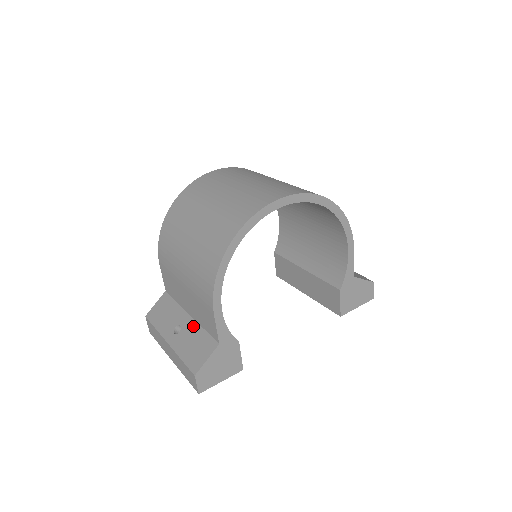
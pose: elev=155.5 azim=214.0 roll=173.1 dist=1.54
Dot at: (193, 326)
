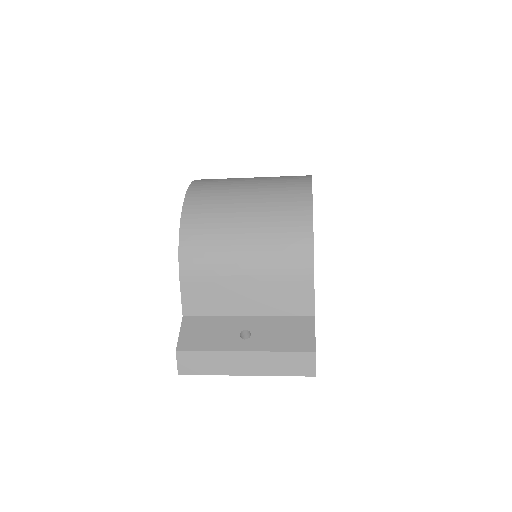
Dot at: (265, 321)
